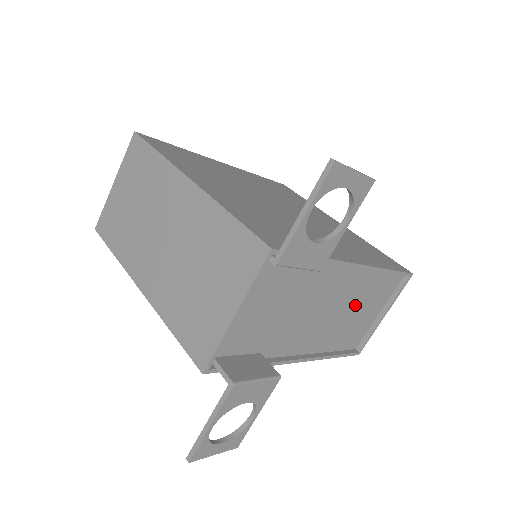
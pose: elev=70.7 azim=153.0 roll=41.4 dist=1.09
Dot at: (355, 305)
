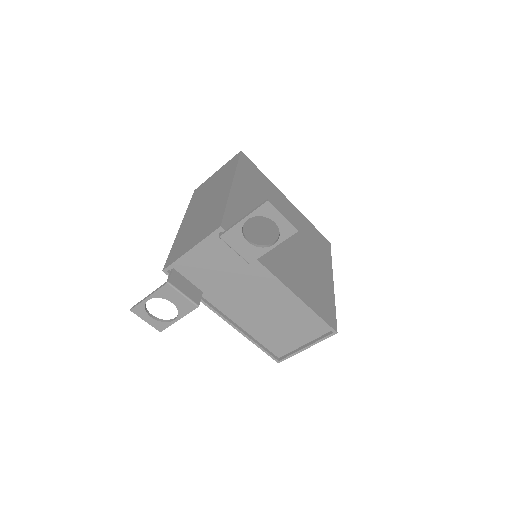
Dot at: (282, 318)
